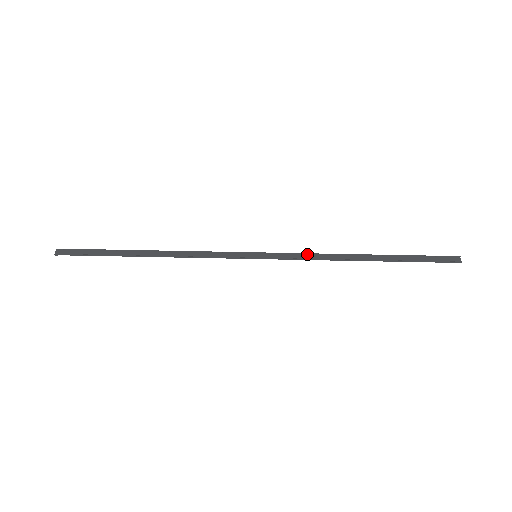
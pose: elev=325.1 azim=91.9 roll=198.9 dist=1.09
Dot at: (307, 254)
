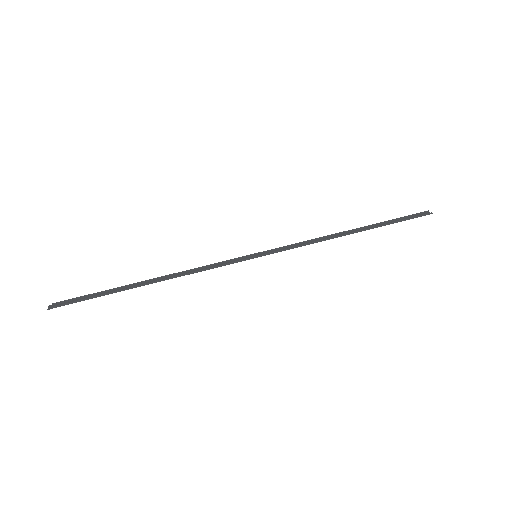
Dot at: (301, 243)
